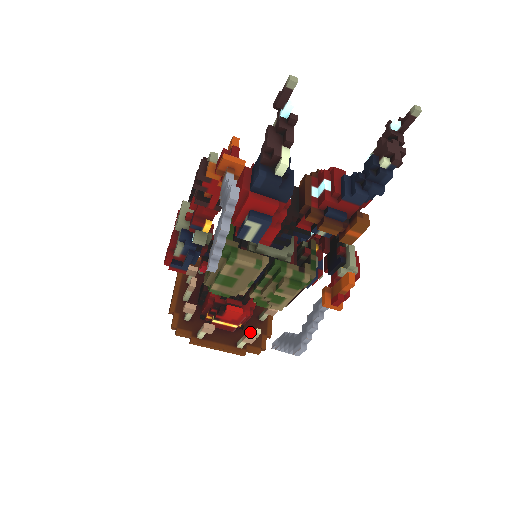
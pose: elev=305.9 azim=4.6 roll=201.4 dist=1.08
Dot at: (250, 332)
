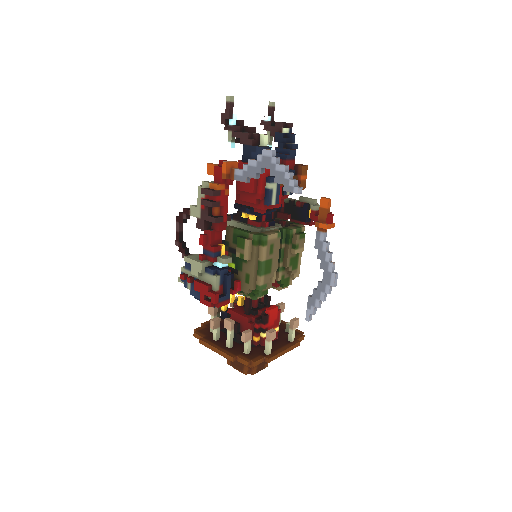
Dot at: (284, 332)
